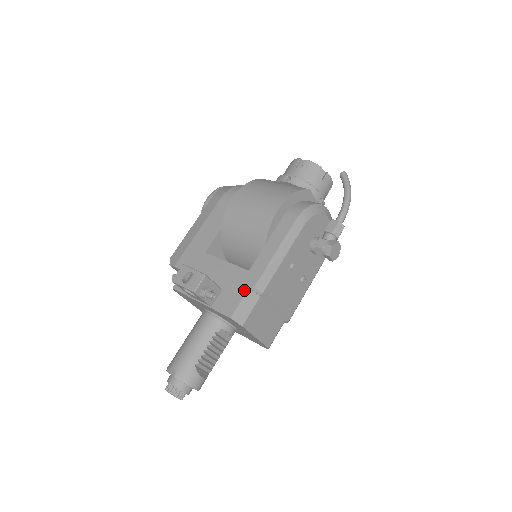
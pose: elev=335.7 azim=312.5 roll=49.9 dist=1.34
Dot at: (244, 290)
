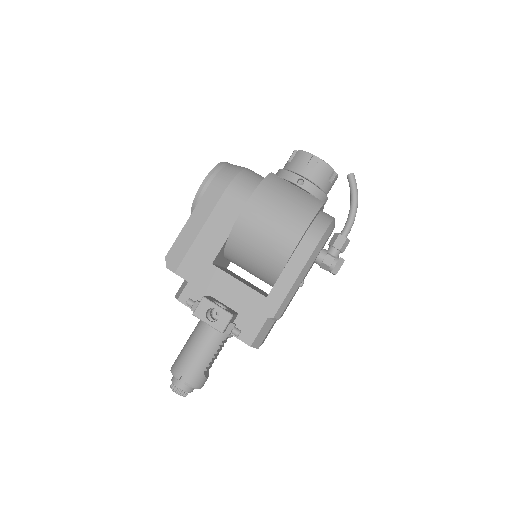
Dot at: (263, 319)
